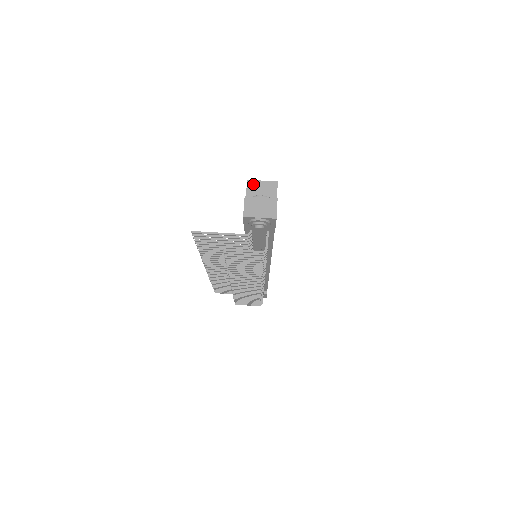
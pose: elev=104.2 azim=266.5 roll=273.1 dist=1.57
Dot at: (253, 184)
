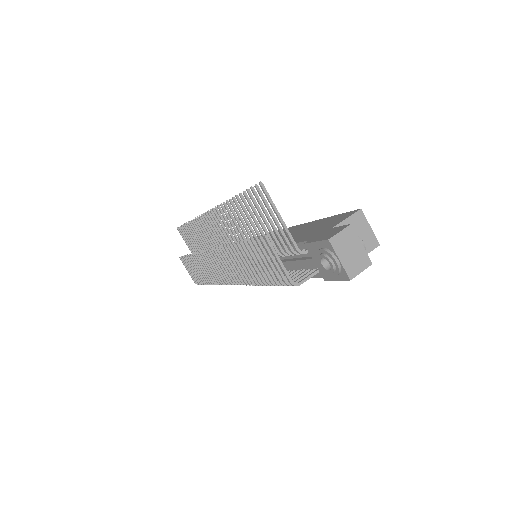
Dot at: (361, 219)
